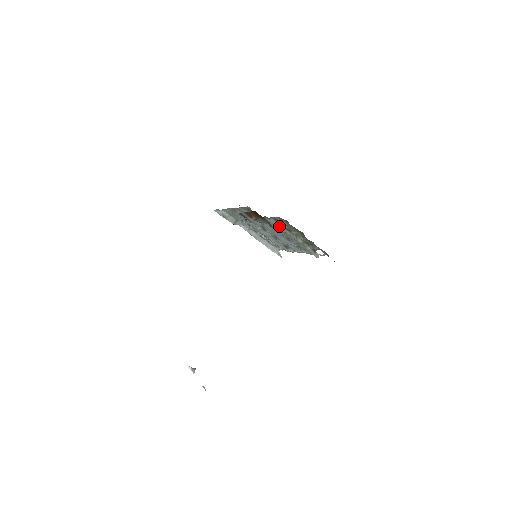
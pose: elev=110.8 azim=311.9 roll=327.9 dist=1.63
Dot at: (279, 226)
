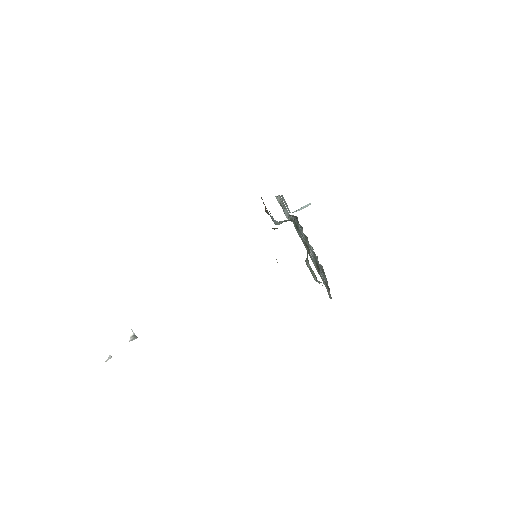
Dot at: (300, 236)
